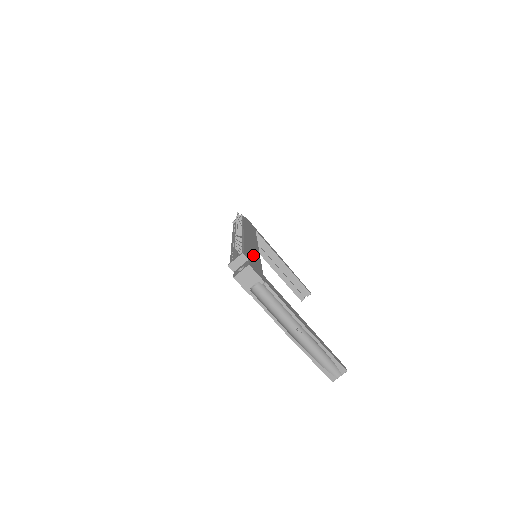
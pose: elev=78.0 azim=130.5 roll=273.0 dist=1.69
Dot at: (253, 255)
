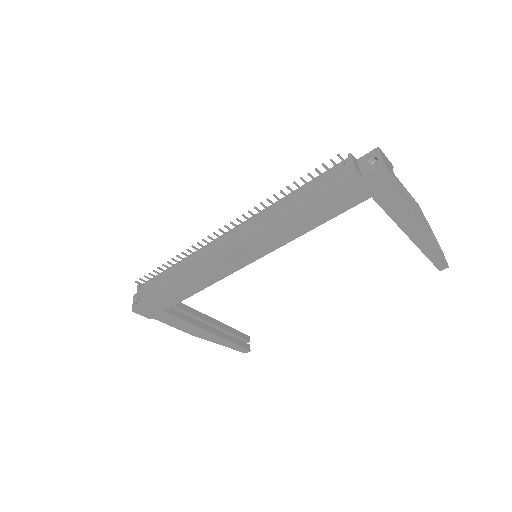
Dot at: occluded
